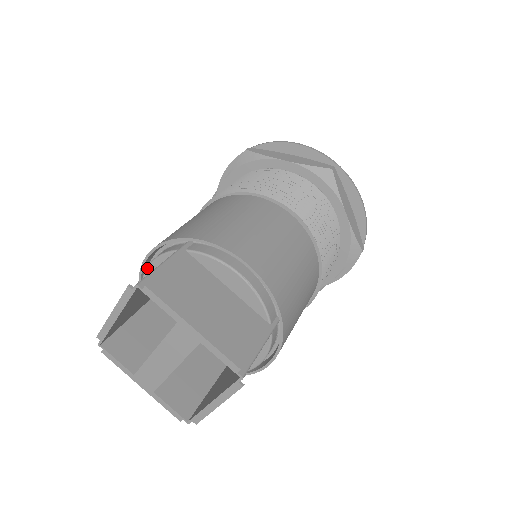
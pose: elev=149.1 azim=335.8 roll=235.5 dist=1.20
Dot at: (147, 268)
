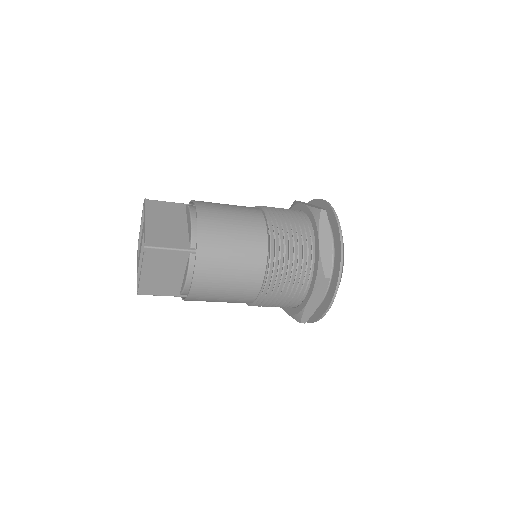
Dot at: occluded
